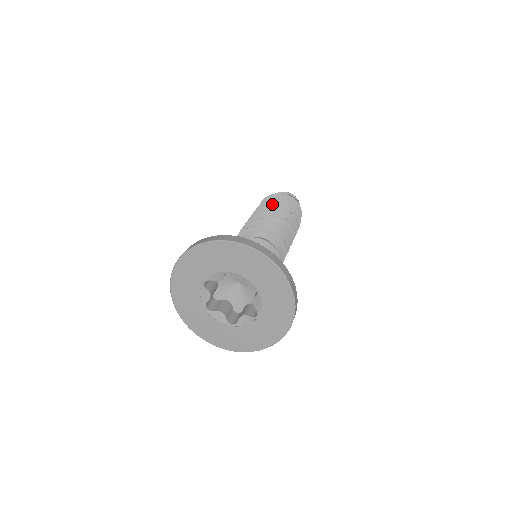
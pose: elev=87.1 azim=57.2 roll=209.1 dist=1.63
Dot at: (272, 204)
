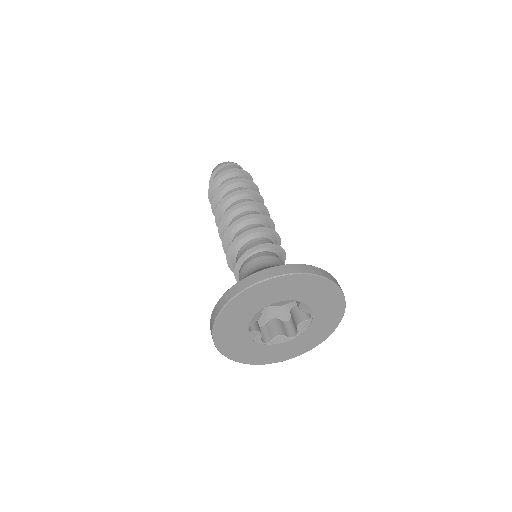
Dot at: (241, 184)
